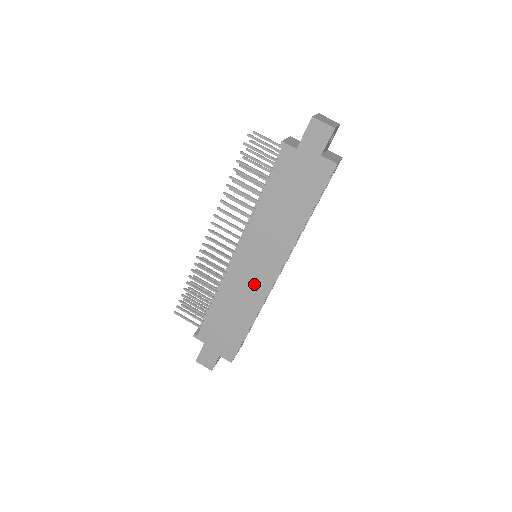
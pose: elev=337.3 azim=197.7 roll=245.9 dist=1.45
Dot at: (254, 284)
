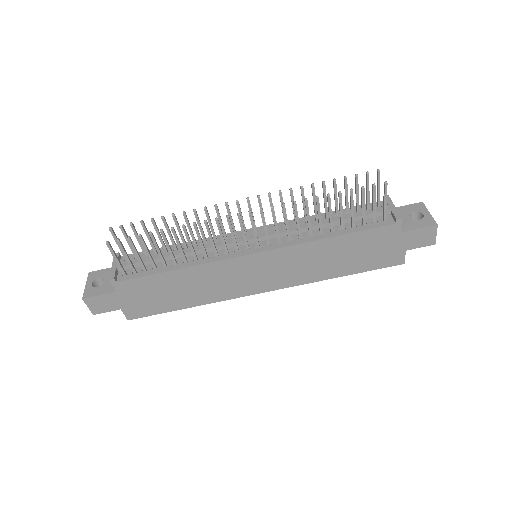
Dot at: (237, 284)
